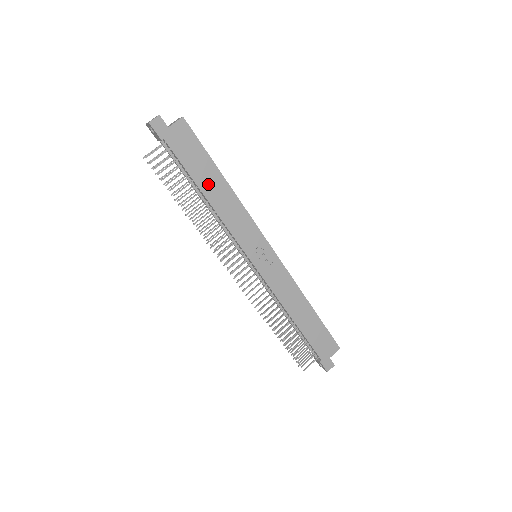
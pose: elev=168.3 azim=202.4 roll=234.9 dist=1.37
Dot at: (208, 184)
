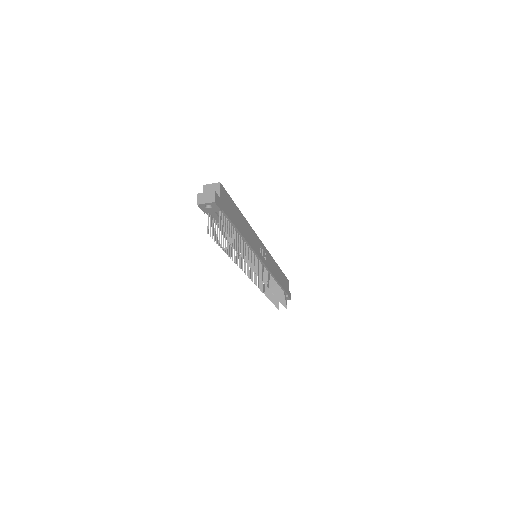
Dot at: (240, 224)
